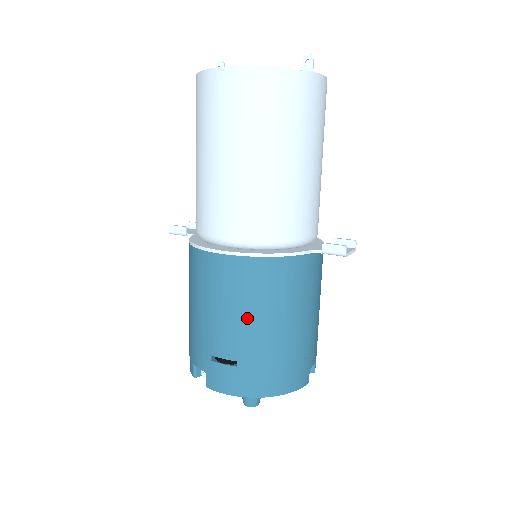
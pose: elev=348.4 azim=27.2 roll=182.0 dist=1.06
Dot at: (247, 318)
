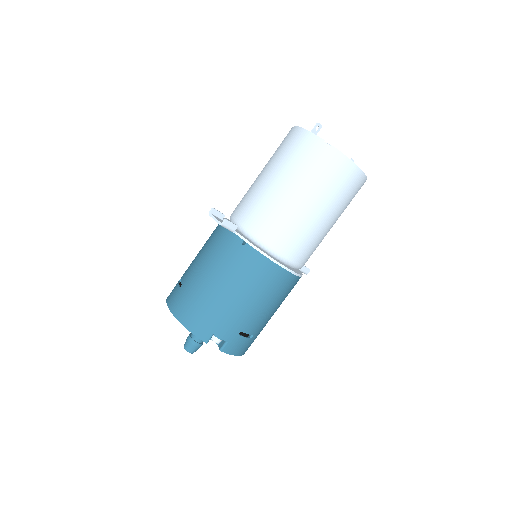
Dot at: (274, 310)
